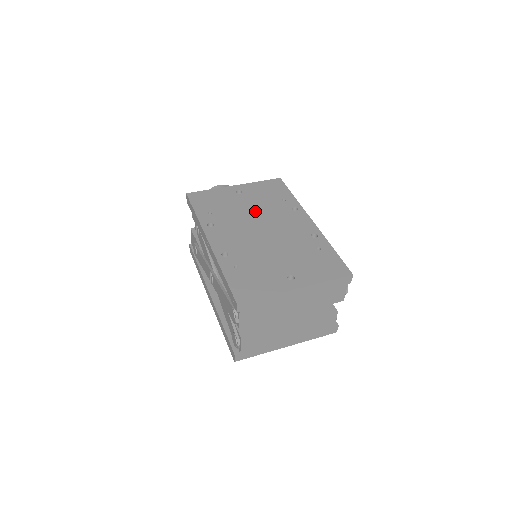
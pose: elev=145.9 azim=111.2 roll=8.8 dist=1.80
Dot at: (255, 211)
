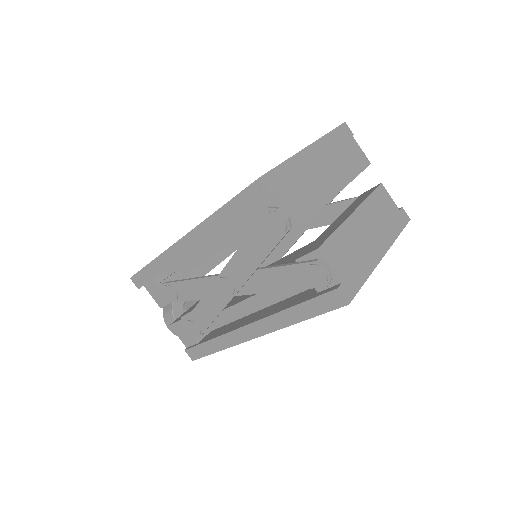
Dot at: occluded
